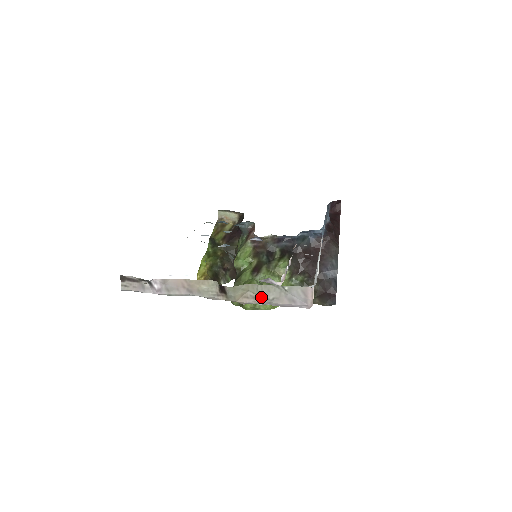
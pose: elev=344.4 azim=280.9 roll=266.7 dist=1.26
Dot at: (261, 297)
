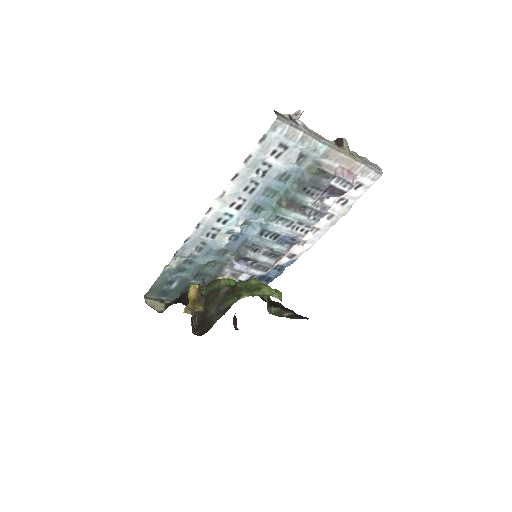
Dot at: (359, 157)
